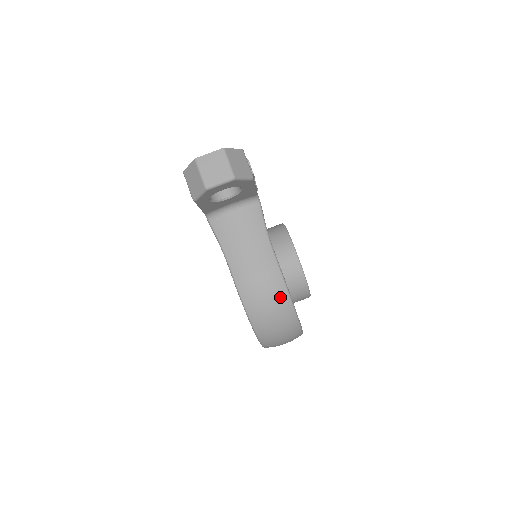
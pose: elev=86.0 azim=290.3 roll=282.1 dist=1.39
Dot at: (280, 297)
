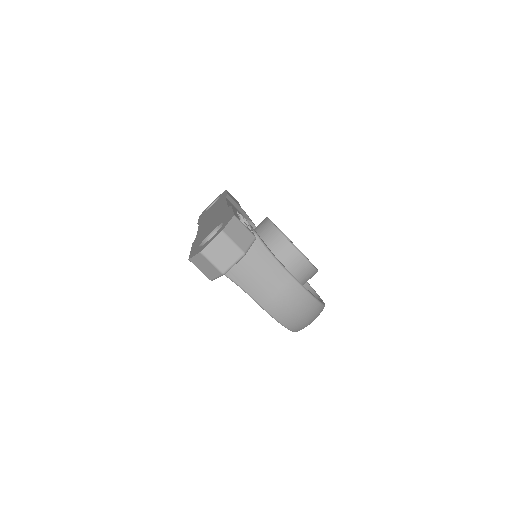
Dot at: (305, 302)
